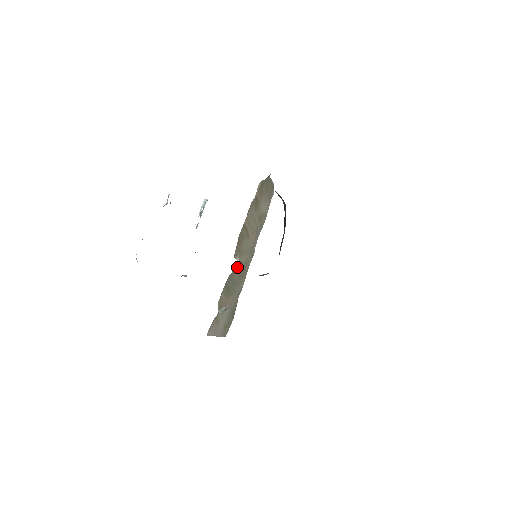
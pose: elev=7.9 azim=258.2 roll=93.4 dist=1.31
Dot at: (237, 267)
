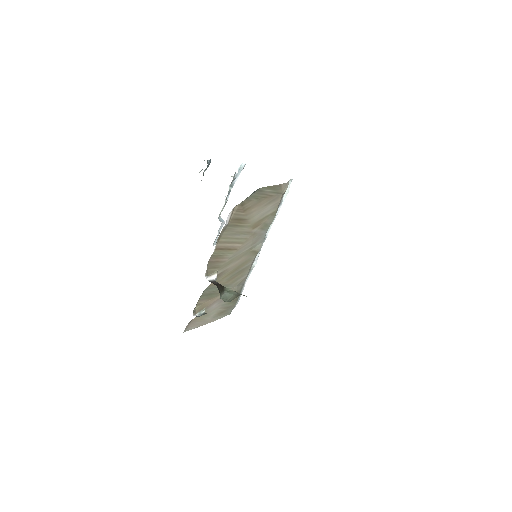
Dot at: (222, 275)
